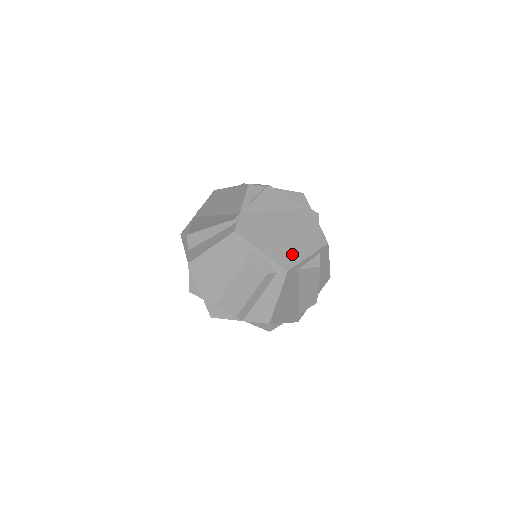
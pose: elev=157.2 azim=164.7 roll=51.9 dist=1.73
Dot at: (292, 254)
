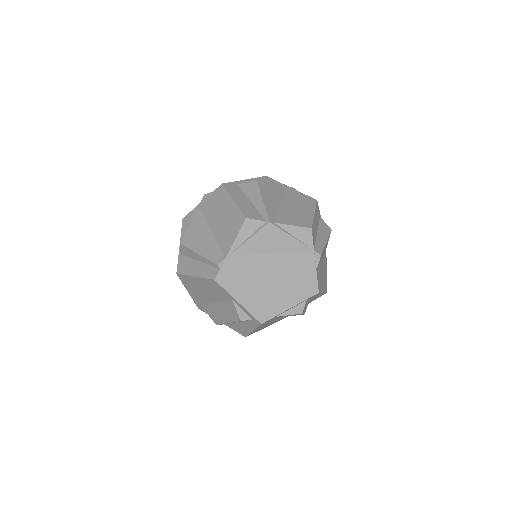
Dot at: (272, 305)
